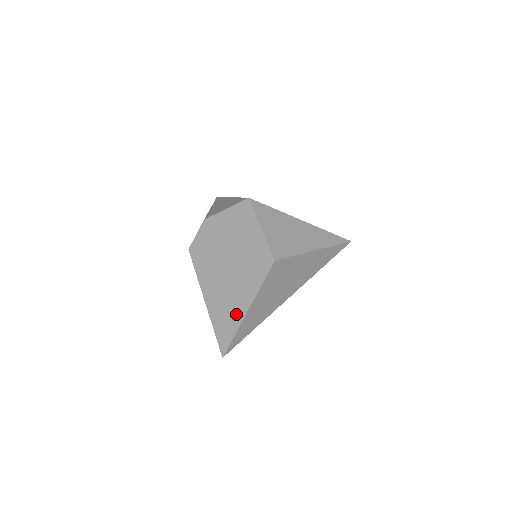
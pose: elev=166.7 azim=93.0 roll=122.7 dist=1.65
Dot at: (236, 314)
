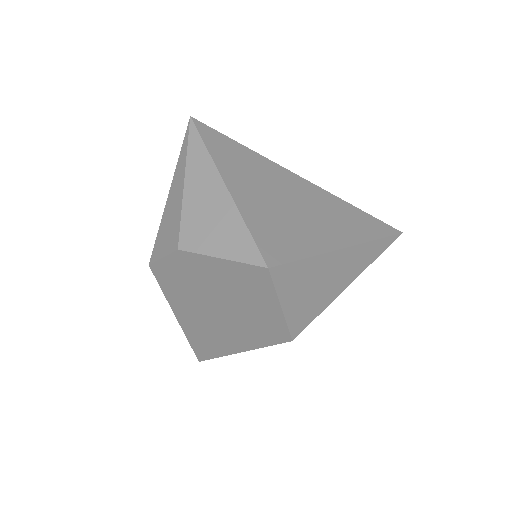
Dot at: (222, 347)
